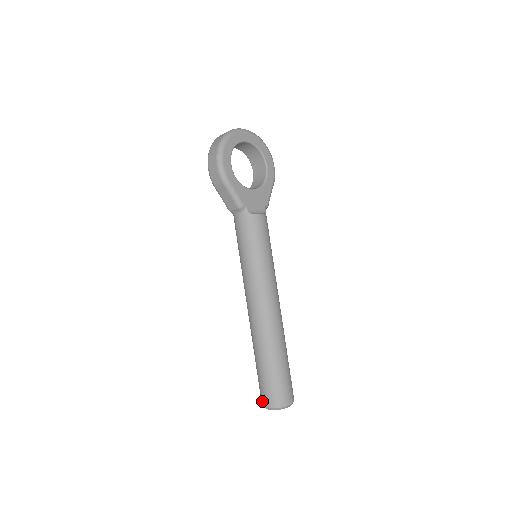
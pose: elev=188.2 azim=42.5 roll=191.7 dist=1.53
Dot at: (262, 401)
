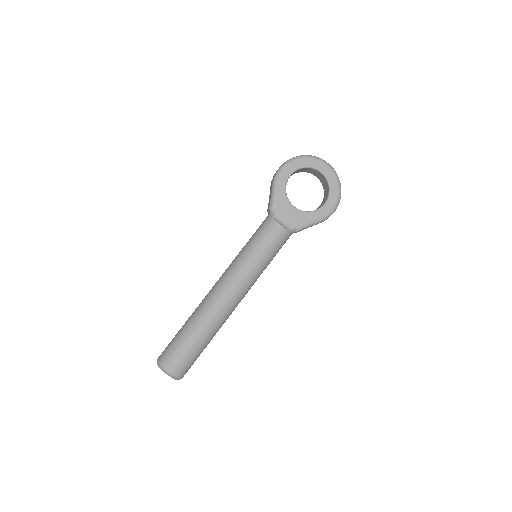
Dot at: occluded
